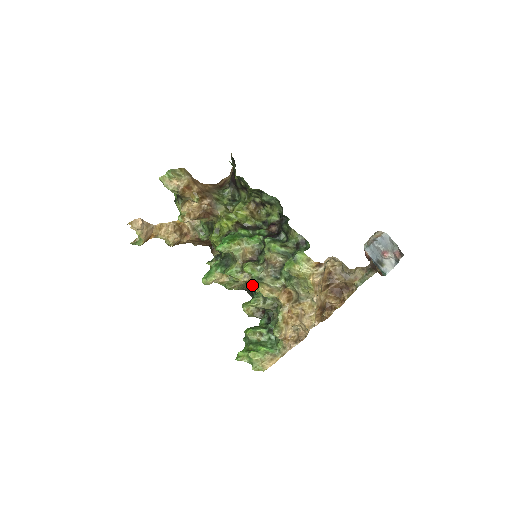
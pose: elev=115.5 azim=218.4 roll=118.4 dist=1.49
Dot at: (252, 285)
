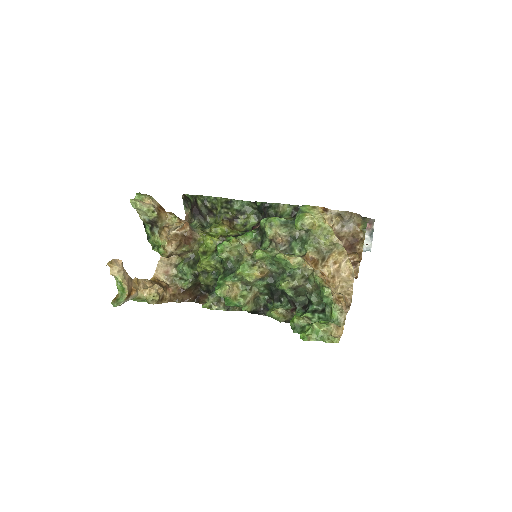
Dot at: (276, 254)
